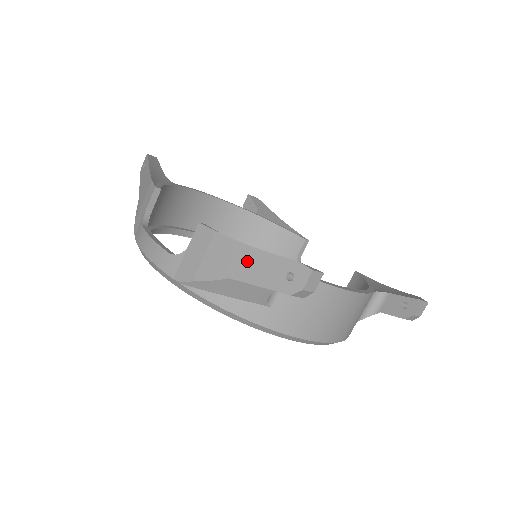
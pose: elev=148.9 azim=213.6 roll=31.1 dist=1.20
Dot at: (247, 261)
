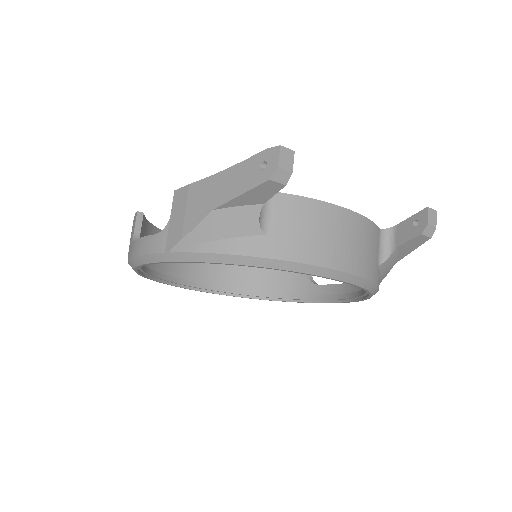
Dot at: (223, 184)
